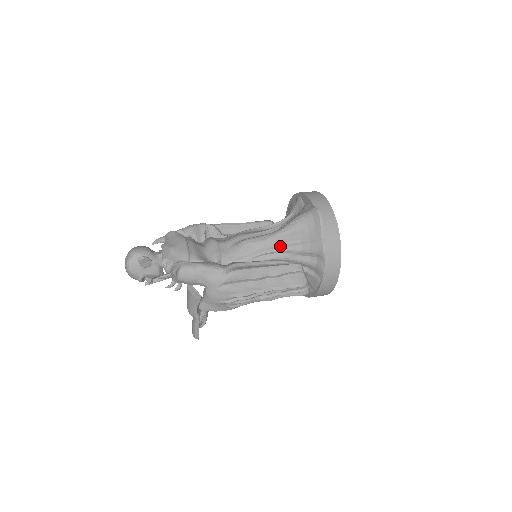
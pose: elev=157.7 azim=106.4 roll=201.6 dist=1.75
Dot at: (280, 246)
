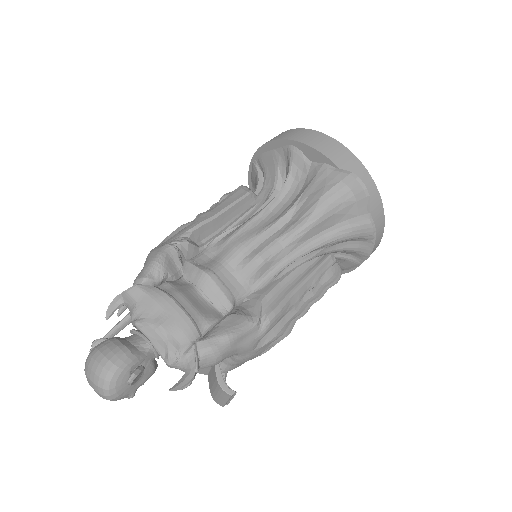
Dot at: (309, 245)
